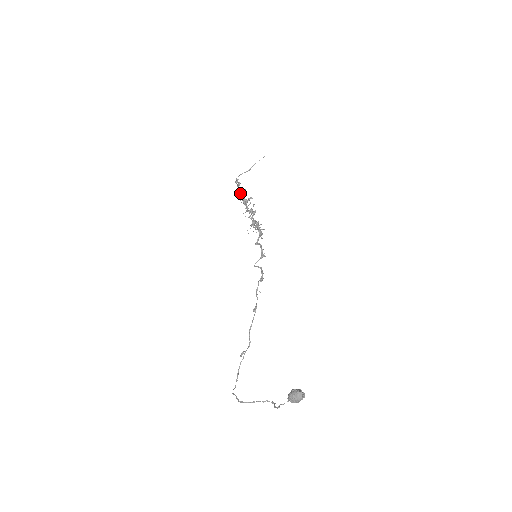
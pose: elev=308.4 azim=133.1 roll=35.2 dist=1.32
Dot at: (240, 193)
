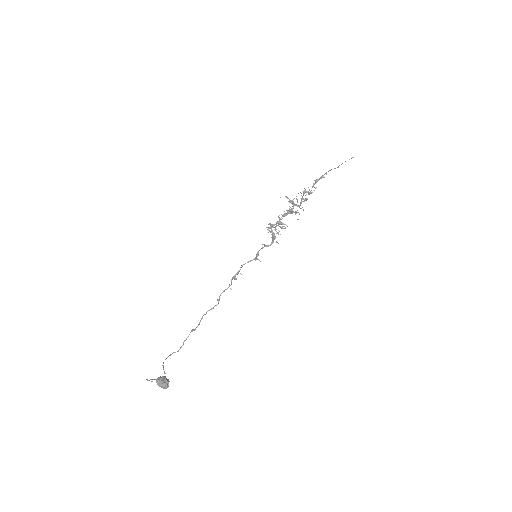
Dot at: (304, 190)
